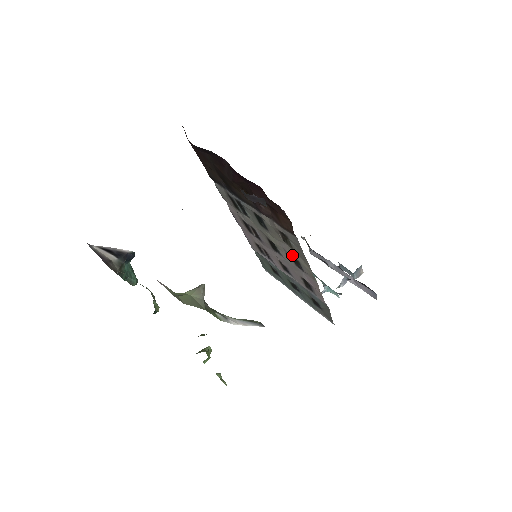
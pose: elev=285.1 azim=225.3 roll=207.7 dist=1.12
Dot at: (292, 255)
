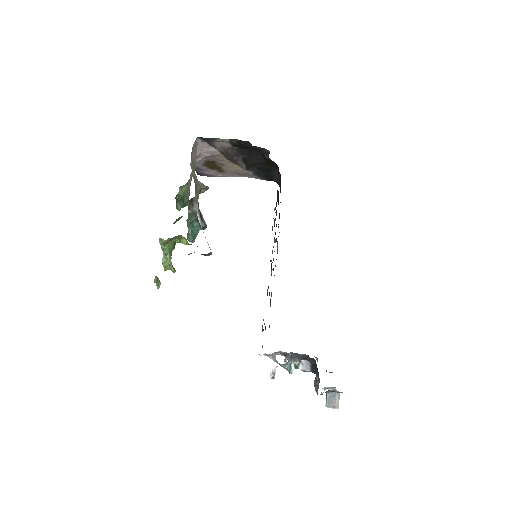
Dot at: occluded
